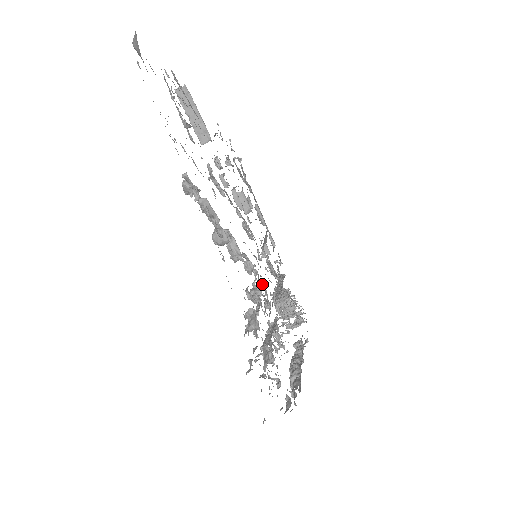
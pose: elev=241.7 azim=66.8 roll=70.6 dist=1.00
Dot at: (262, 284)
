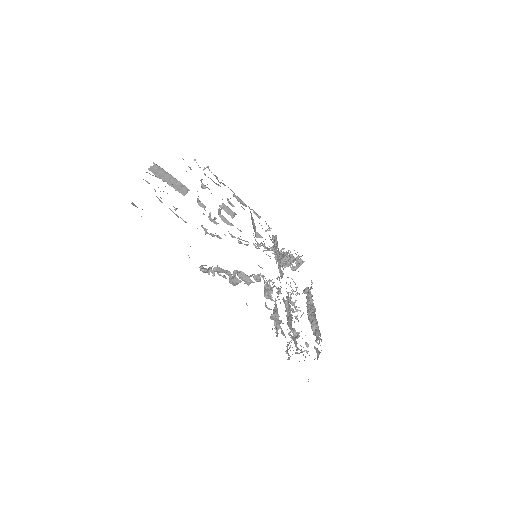
Dot at: occluded
